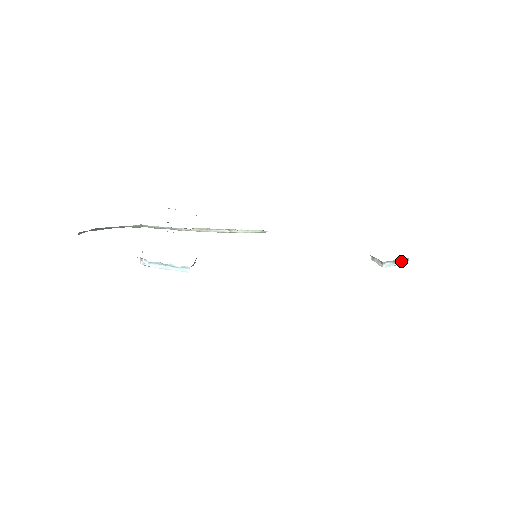
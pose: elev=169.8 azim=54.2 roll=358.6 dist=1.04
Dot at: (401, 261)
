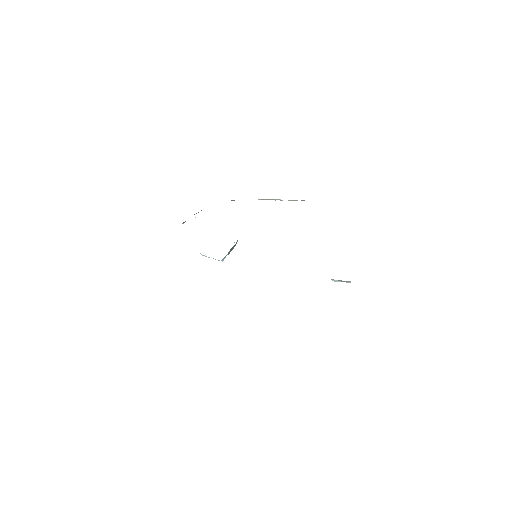
Dot at: (344, 281)
